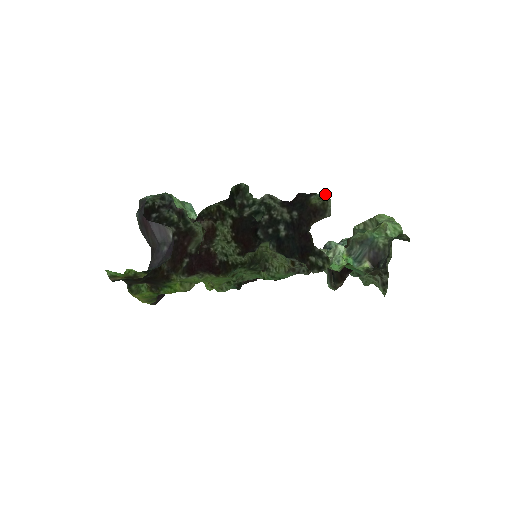
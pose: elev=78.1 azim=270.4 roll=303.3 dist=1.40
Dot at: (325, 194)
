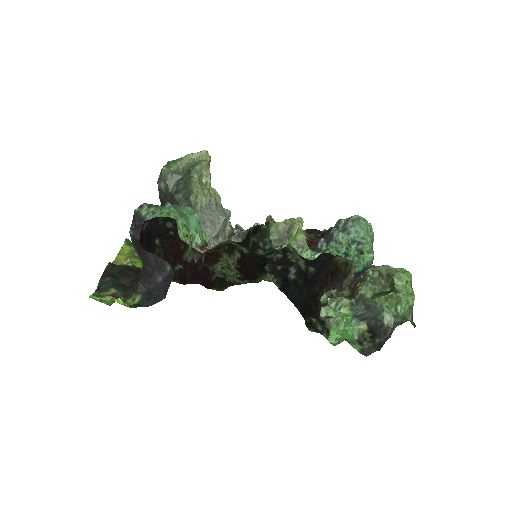
Dot at: (352, 260)
